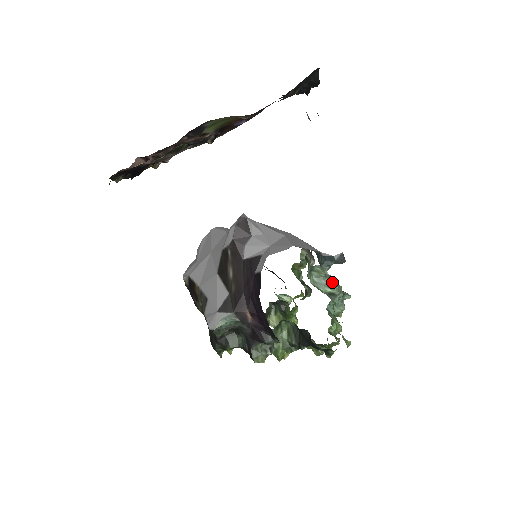
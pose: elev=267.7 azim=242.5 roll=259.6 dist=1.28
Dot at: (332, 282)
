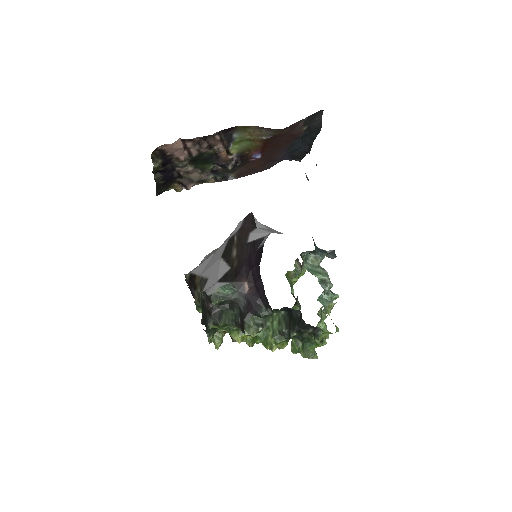
Dot at: (324, 272)
